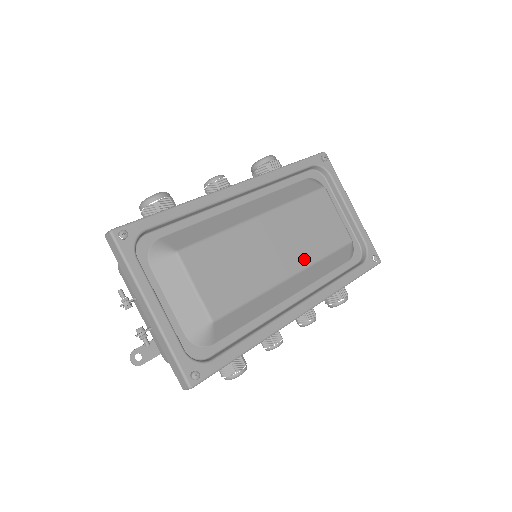
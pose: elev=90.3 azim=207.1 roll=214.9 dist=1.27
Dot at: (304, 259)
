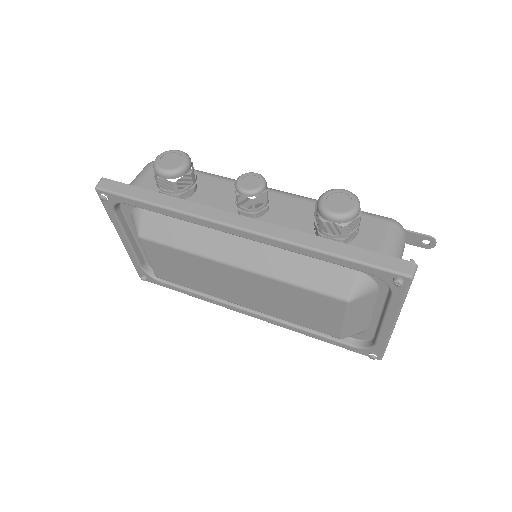
Dot at: (265, 310)
